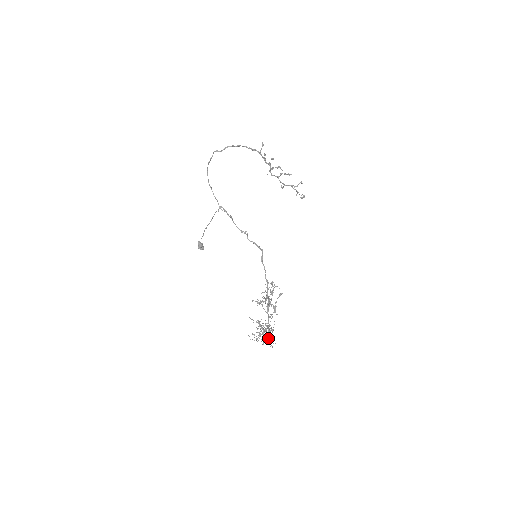
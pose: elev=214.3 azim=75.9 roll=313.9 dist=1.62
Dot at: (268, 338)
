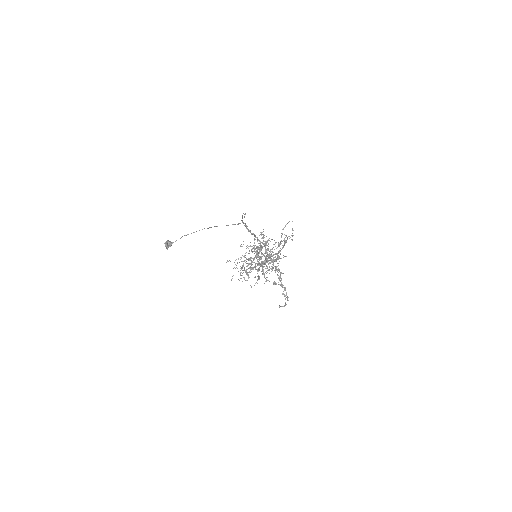
Dot at: (259, 262)
